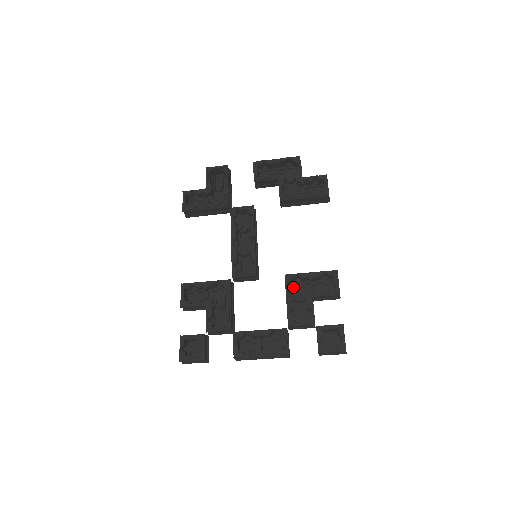
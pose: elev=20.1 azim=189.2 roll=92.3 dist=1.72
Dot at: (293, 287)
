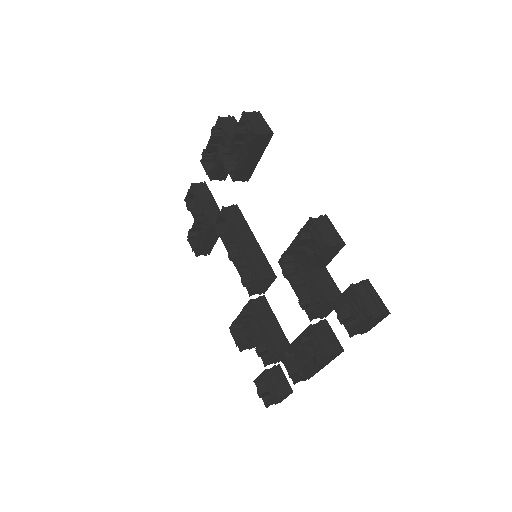
Dot at: (297, 267)
